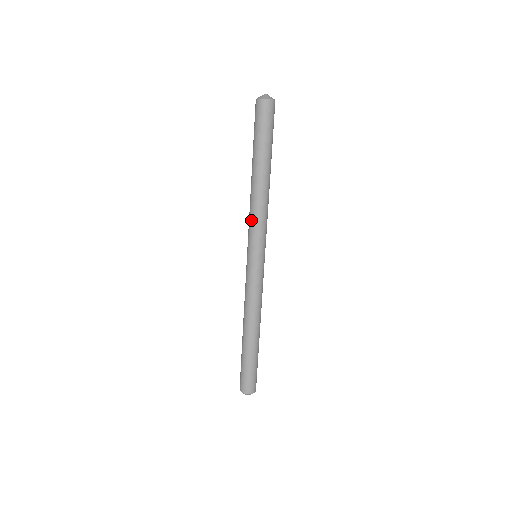
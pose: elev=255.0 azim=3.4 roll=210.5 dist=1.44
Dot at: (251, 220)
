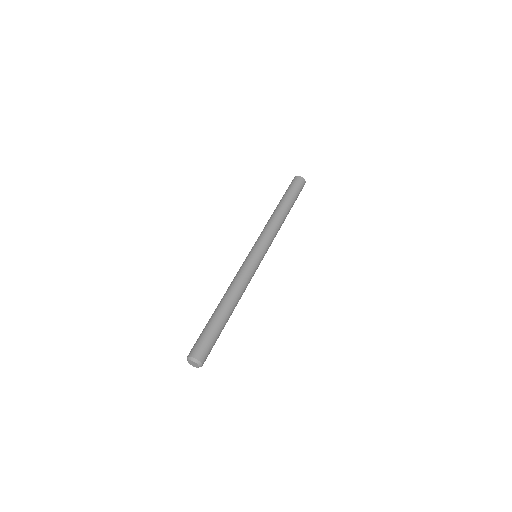
Dot at: (262, 231)
